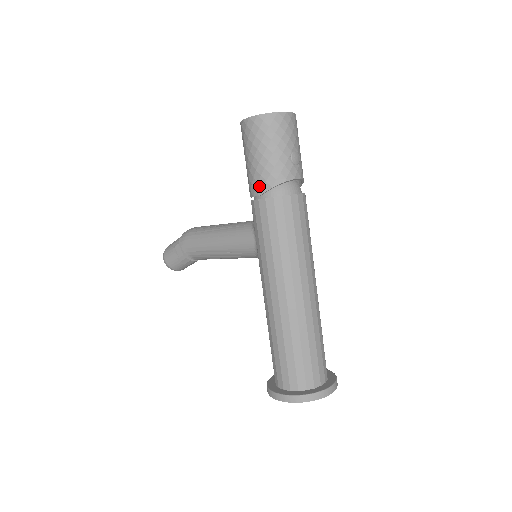
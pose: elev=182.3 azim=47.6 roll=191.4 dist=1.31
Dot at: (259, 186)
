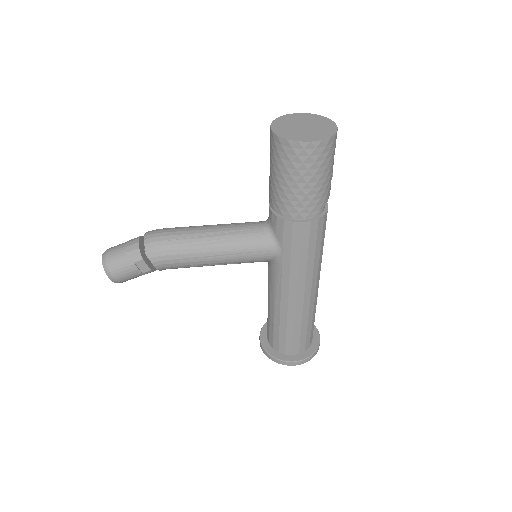
Dot at: (306, 211)
